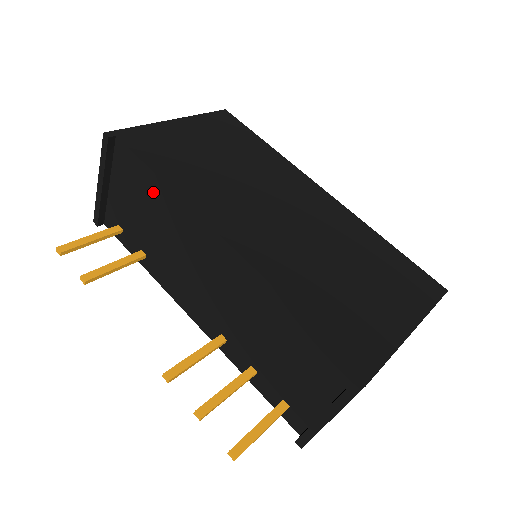
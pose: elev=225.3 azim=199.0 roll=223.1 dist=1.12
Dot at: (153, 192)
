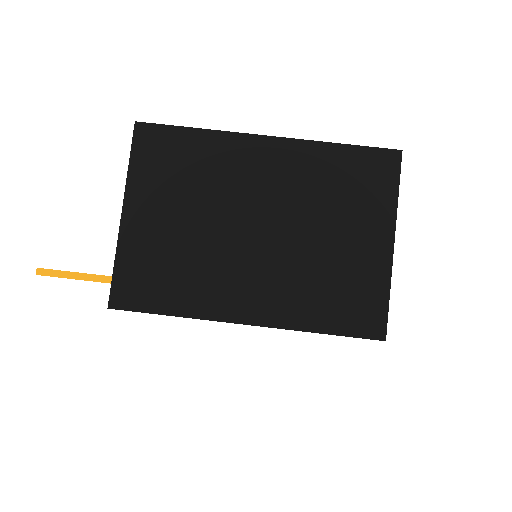
Dot at: occluded
